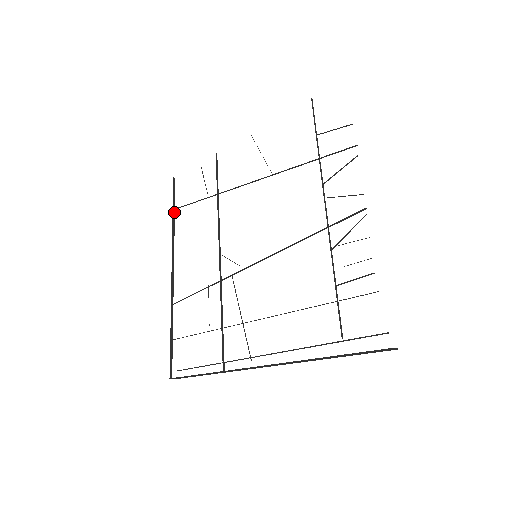
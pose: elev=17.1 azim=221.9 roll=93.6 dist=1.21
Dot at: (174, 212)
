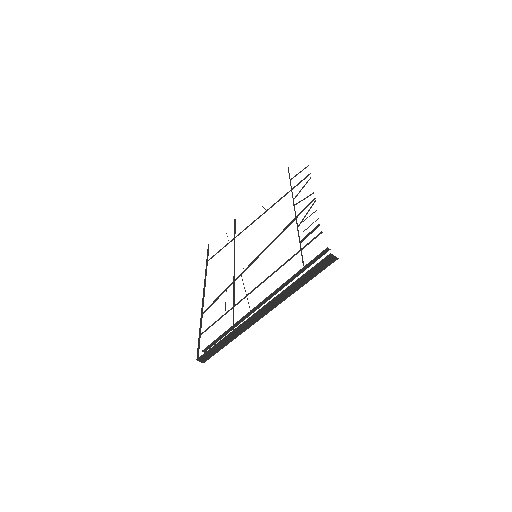
Dot at: (207, 263)
